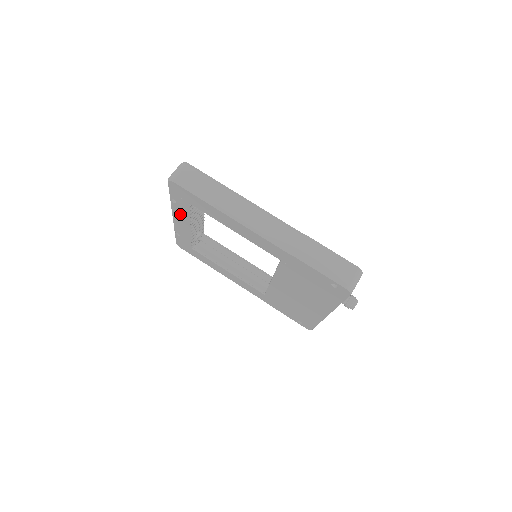
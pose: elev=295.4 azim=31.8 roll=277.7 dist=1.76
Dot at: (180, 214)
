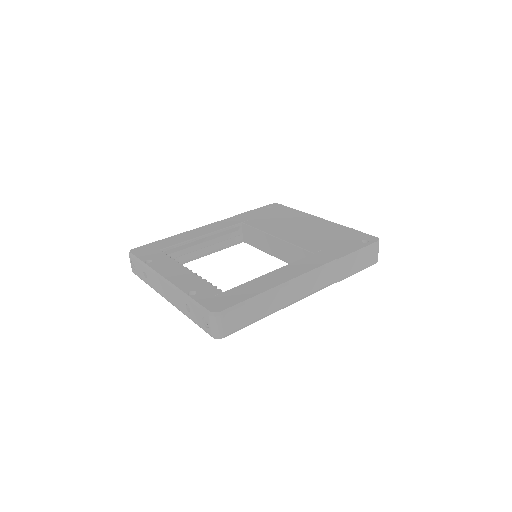
Dot at: occluded
